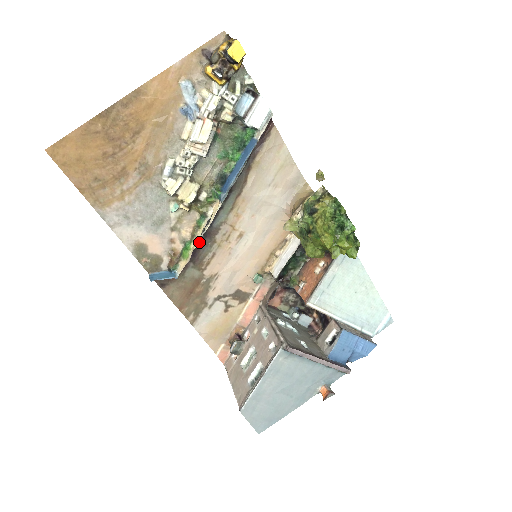
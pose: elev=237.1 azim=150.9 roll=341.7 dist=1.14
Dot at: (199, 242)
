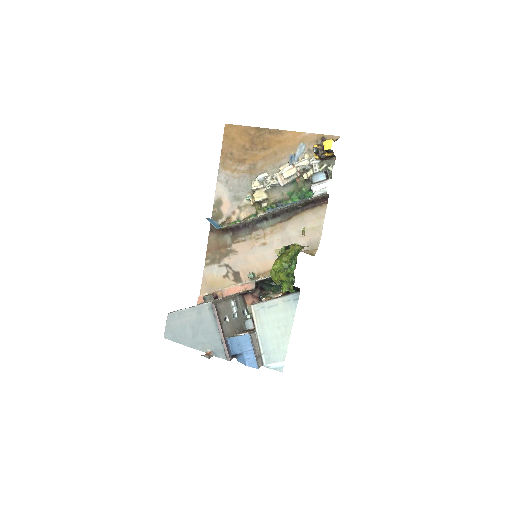
Dot at: occluded
